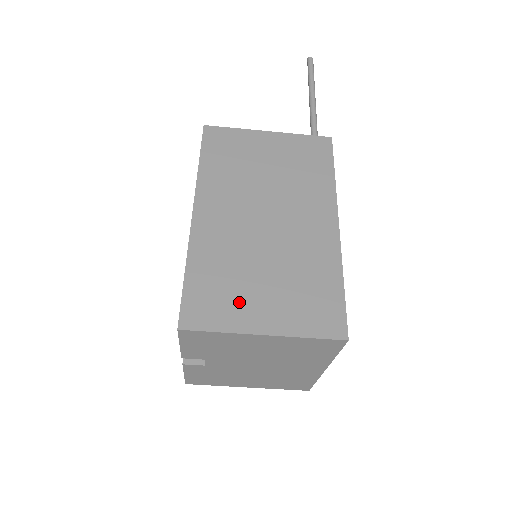
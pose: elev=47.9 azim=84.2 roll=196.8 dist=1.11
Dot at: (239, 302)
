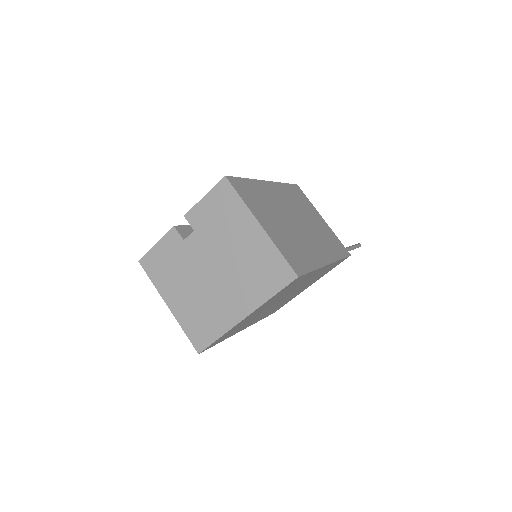
Dot at: (260, 209)
